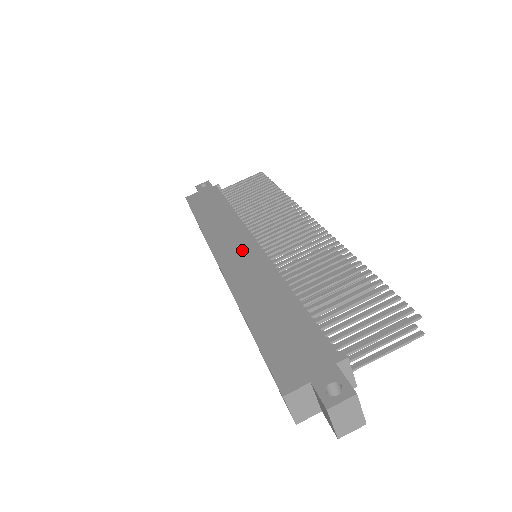
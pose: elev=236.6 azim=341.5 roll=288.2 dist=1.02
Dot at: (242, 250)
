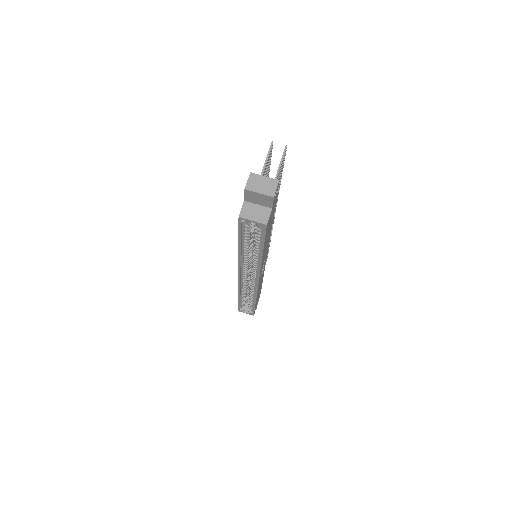
Dot at: occluded
